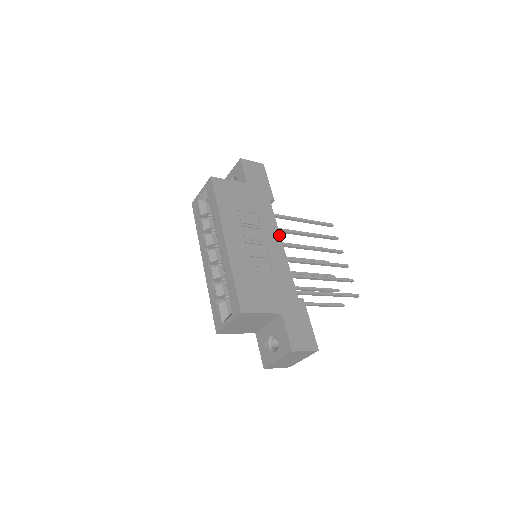
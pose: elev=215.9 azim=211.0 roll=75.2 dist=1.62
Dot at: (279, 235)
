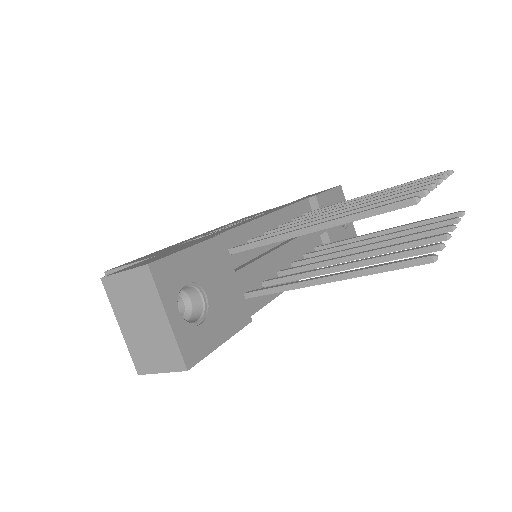
Dot at: (277, 210)
